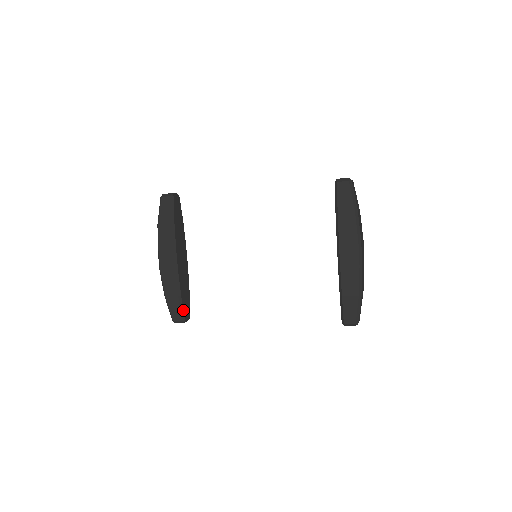
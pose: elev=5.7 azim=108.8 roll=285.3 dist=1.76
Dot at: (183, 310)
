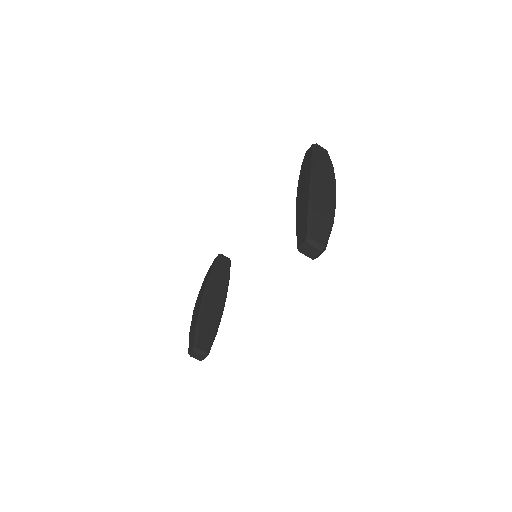
Dot at: (197, 338)
